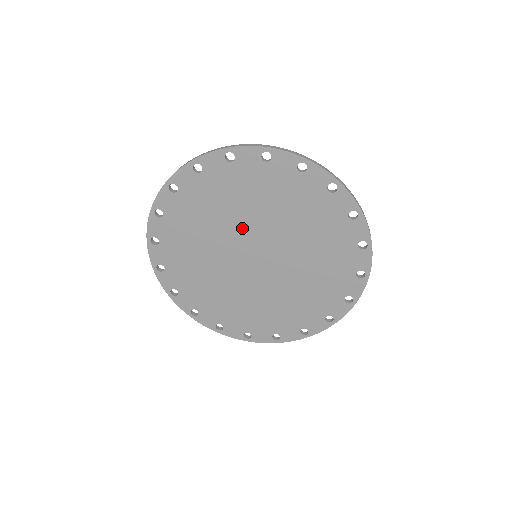
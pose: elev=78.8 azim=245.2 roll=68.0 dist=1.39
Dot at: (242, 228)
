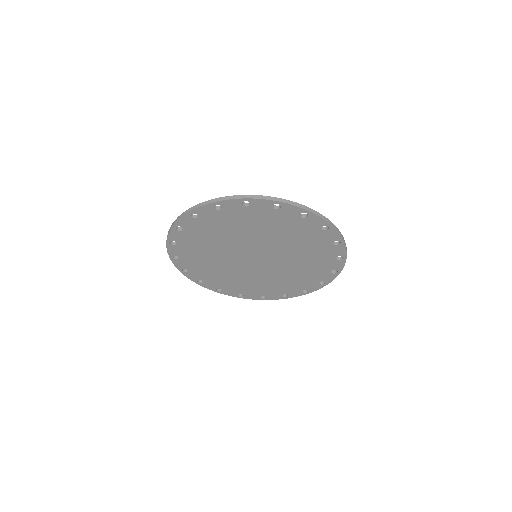
Dot at: (273, 246)
